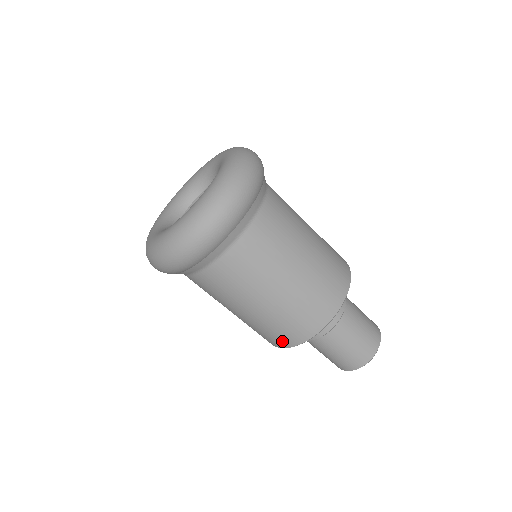
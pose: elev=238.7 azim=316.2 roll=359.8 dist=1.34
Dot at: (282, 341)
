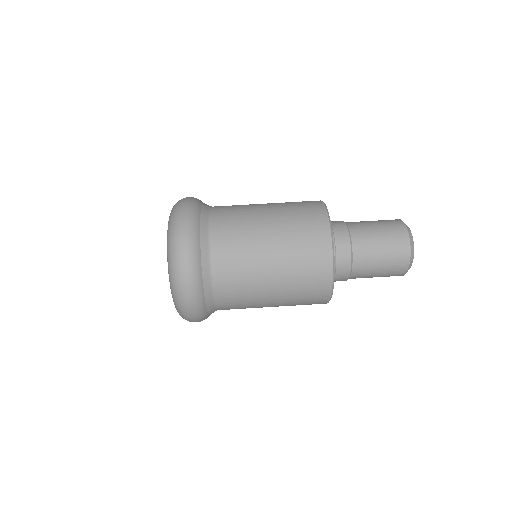
Dot at: (319, 301)
